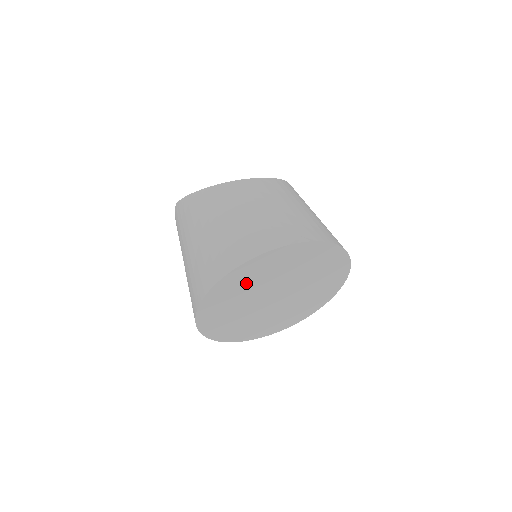
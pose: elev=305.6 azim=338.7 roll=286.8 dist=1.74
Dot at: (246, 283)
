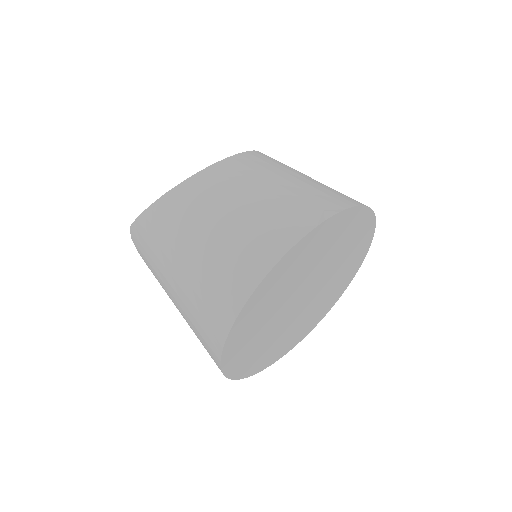
Dot at: (272, 296)
